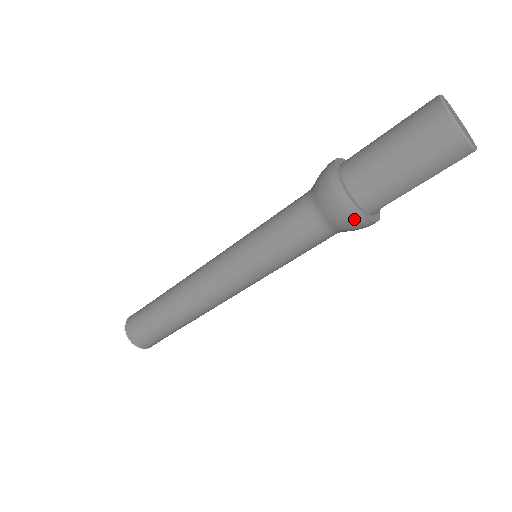
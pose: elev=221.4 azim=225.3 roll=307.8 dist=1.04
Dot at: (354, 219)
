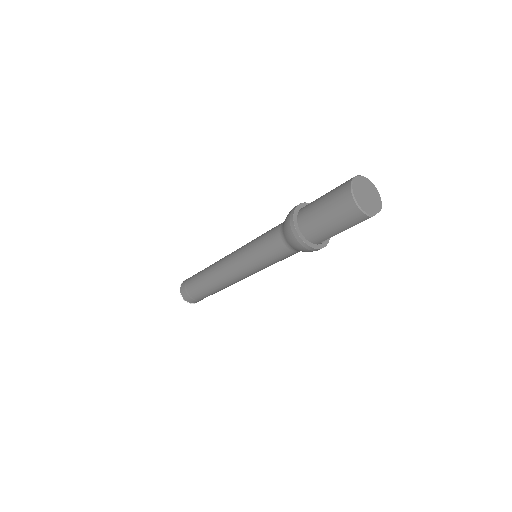
Dot at: (304, 247)
